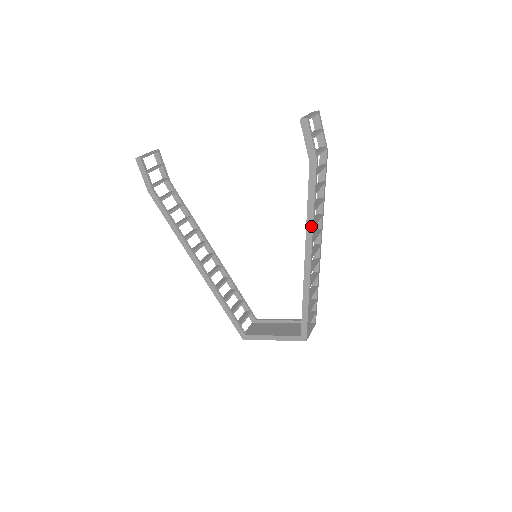
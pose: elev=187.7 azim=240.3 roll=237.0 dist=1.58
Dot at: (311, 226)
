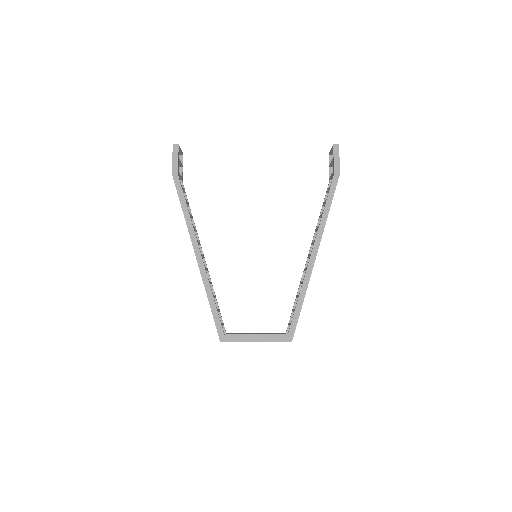
Dot at: (324, 225)
